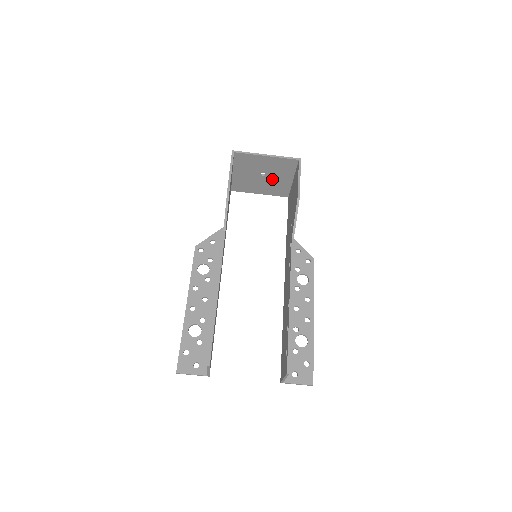
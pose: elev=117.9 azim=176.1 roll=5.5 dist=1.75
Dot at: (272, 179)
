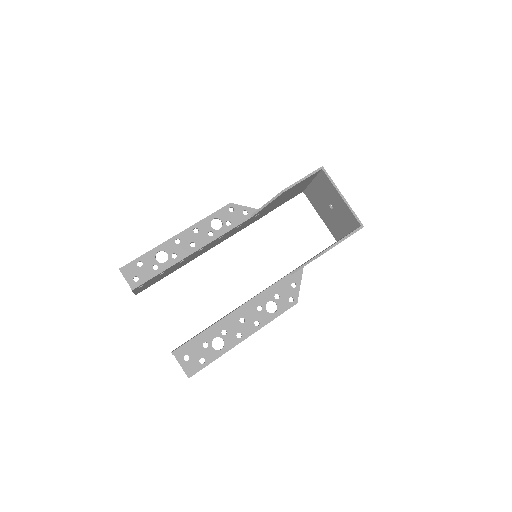
Dot at: (335, 217)
